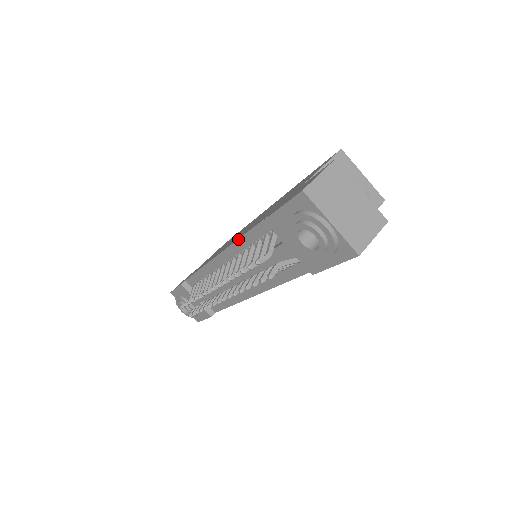
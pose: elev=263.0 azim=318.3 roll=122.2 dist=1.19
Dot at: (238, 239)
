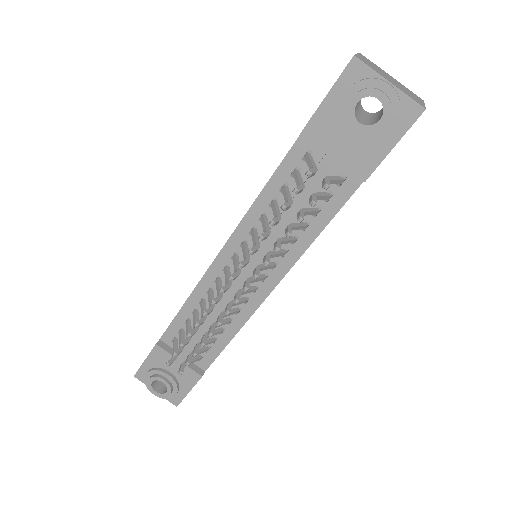
Dot at: (253, 202)
